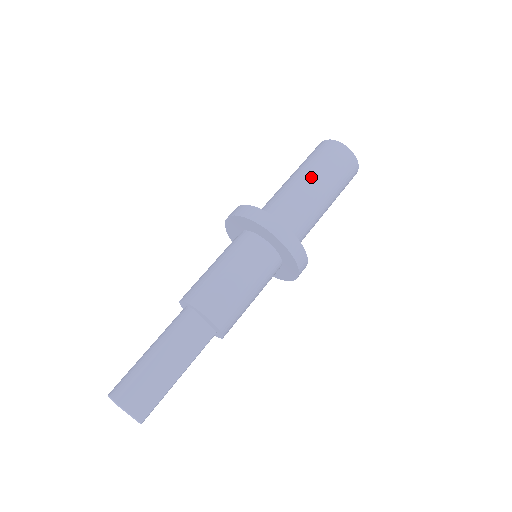
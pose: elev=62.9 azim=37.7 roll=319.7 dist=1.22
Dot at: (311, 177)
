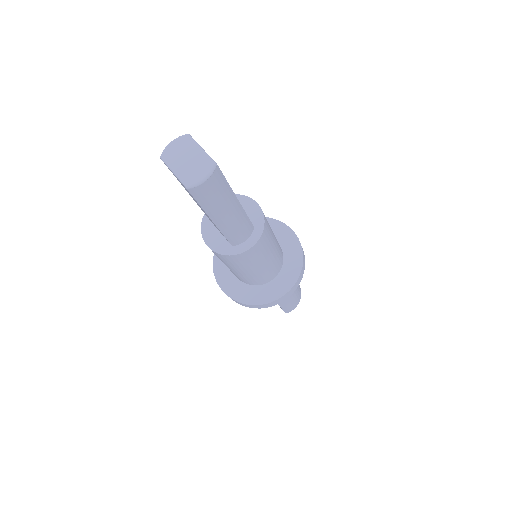
Dot at: occluded
